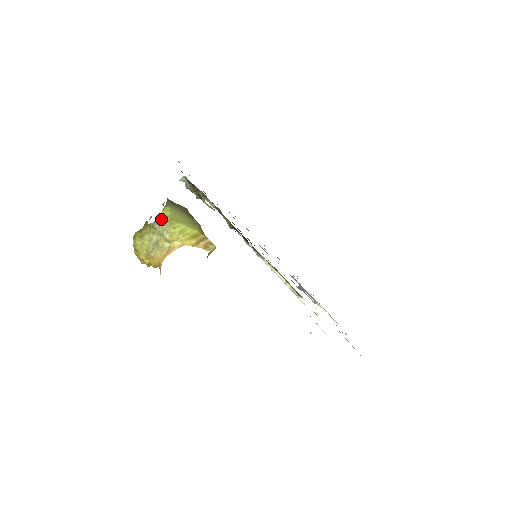
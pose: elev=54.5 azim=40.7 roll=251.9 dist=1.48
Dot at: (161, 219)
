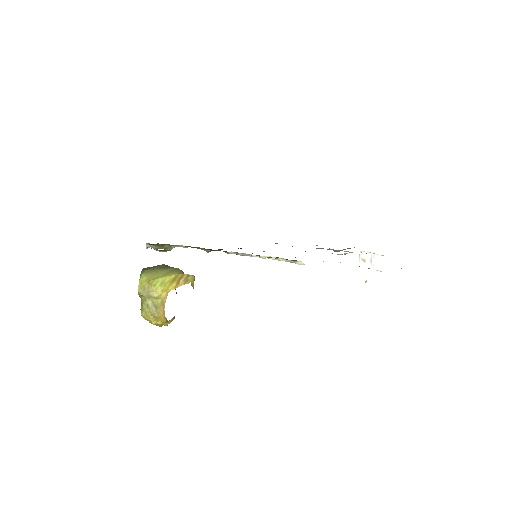
Dot at: (141, 286)
